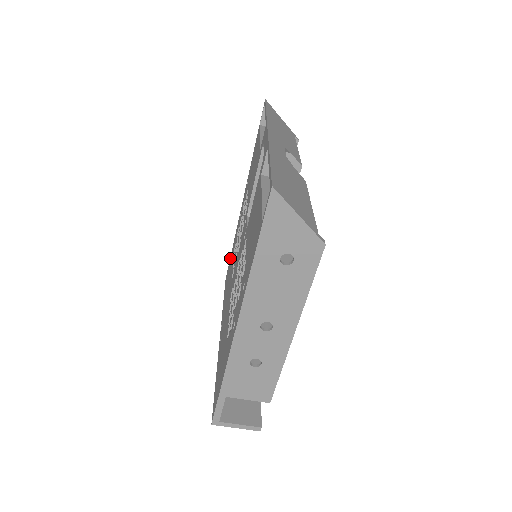
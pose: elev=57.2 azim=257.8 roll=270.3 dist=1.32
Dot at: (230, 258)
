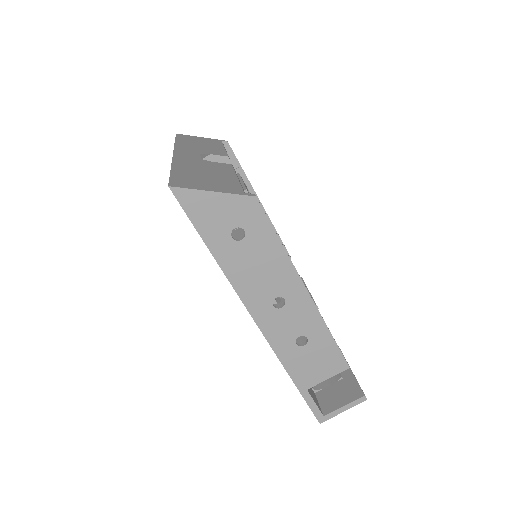
Dot at: occluded
